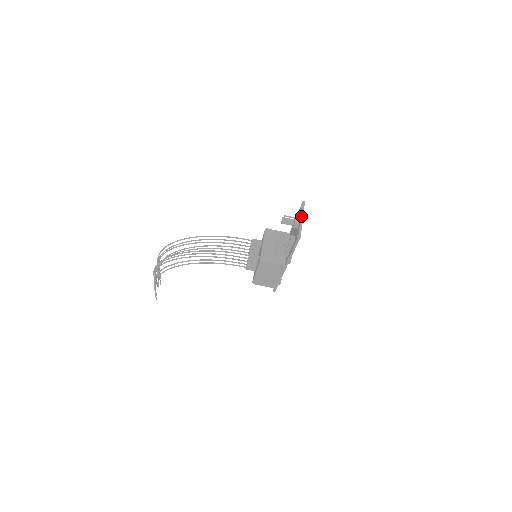
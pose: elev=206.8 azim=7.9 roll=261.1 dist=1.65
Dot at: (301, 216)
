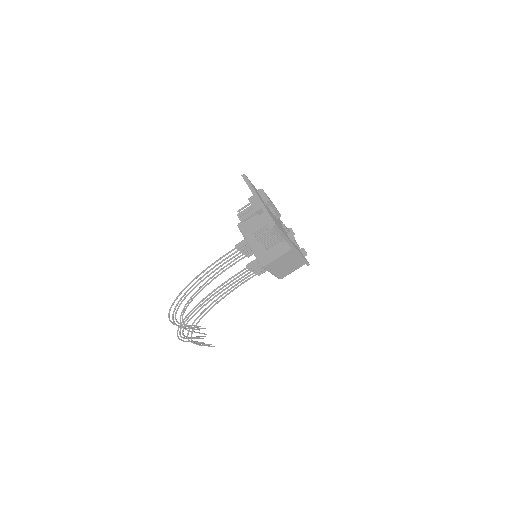
Dot at: (254, 197)
